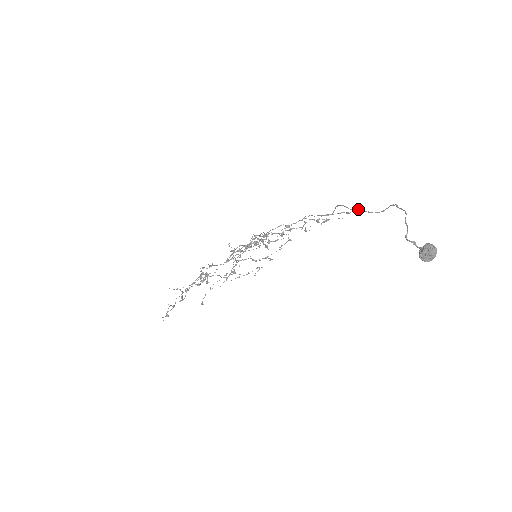
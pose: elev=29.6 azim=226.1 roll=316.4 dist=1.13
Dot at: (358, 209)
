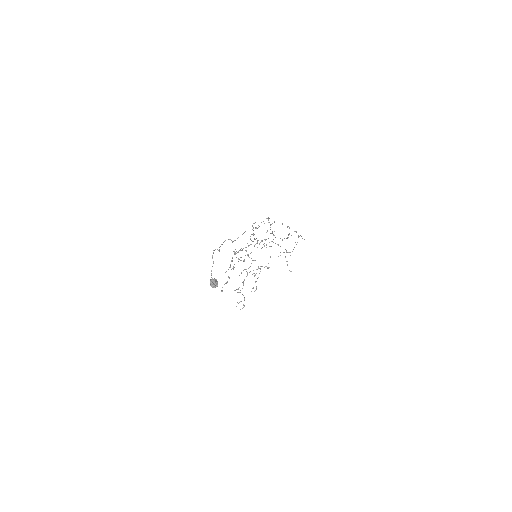
Dot at: (219, 249)
